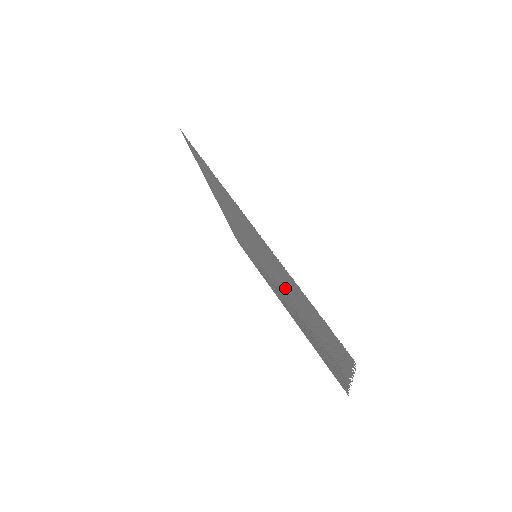
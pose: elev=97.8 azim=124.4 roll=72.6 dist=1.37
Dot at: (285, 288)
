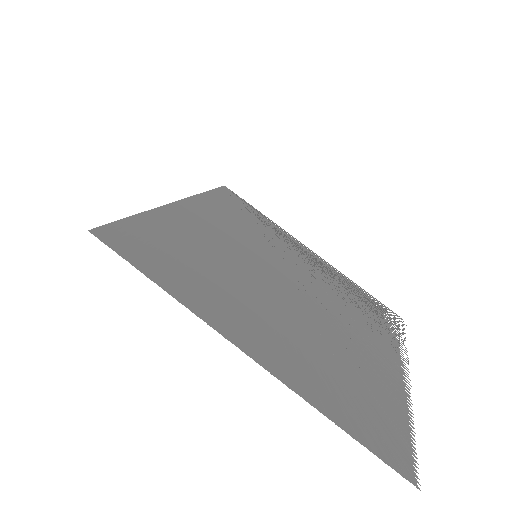
Dot at: (306, 324)
